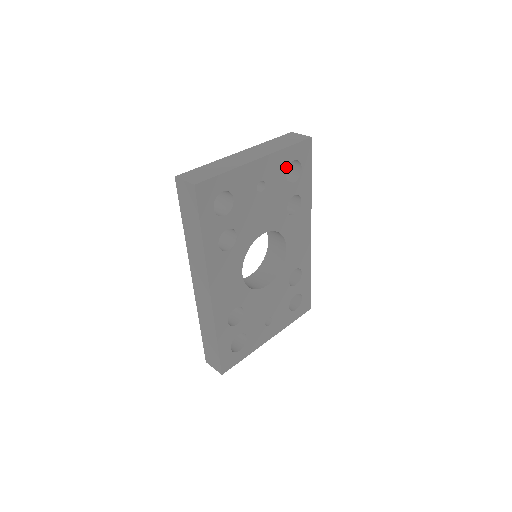
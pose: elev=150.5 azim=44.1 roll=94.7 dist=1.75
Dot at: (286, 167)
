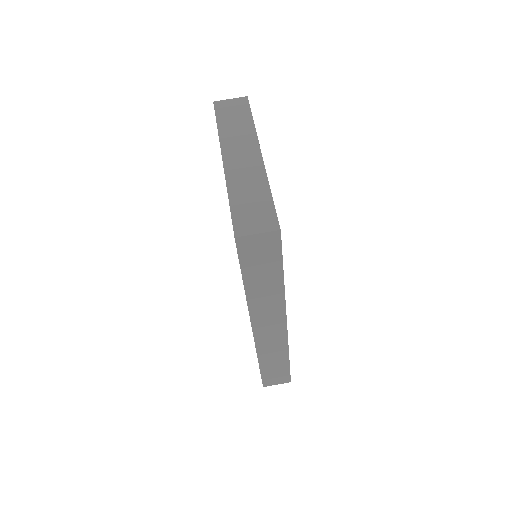
Dot at: occluded
